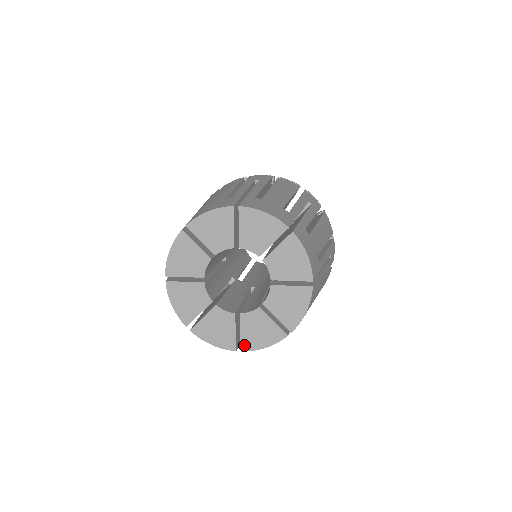
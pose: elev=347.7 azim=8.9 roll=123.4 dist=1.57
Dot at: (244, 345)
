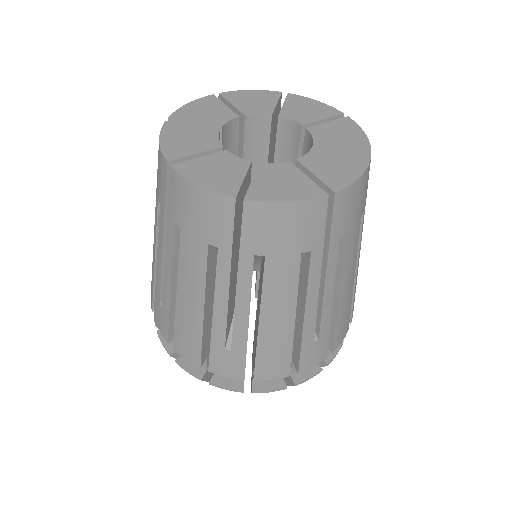
Dot at: (183, 165)
